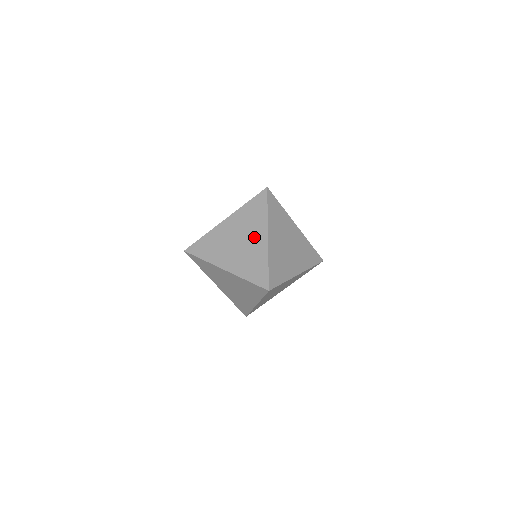
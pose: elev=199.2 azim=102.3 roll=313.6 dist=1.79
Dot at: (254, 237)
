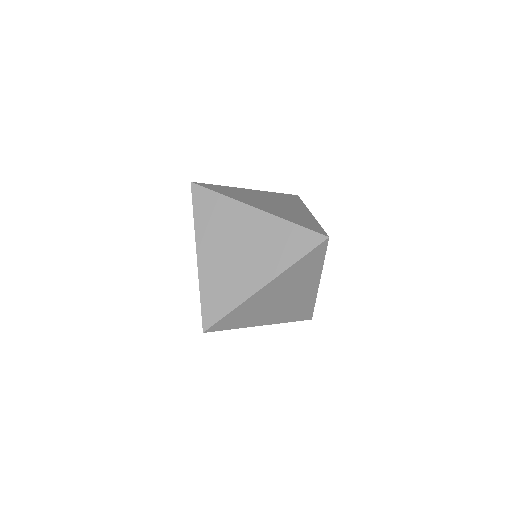
Dot at: (293, 207)
